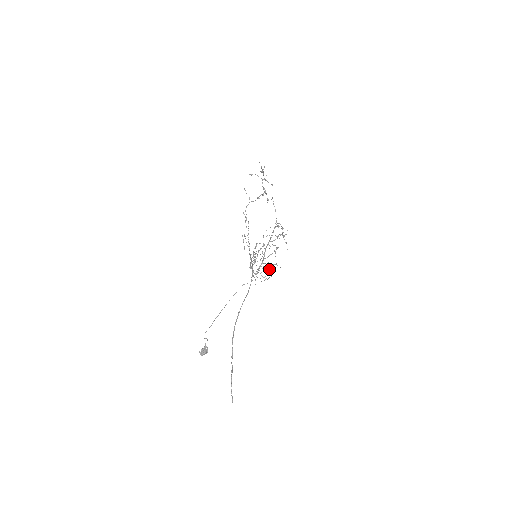
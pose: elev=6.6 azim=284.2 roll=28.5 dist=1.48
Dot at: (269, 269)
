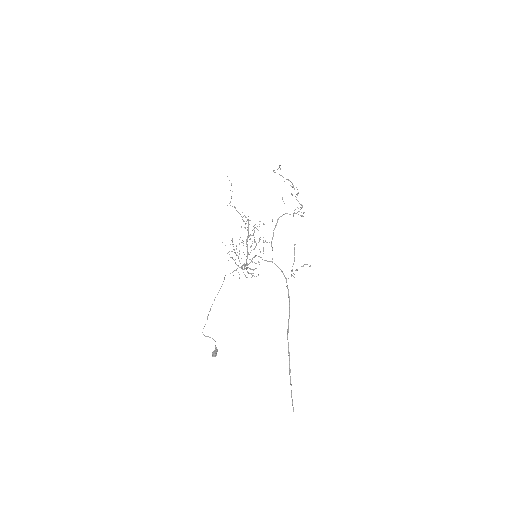
Dot at: occluded
